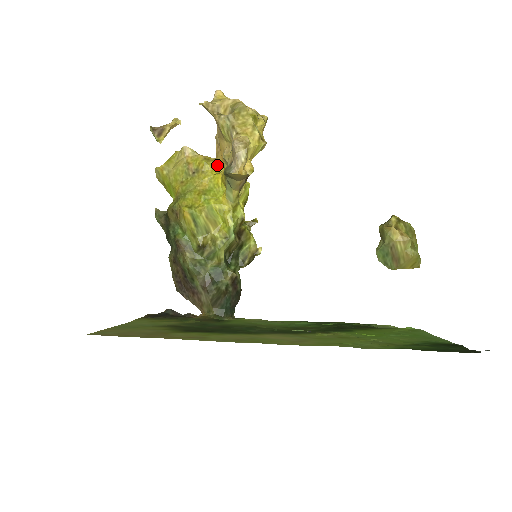
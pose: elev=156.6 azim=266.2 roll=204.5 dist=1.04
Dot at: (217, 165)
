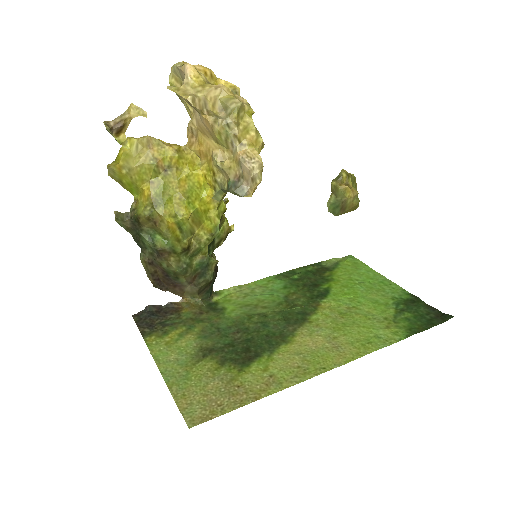
Dot at: (191, 157)
